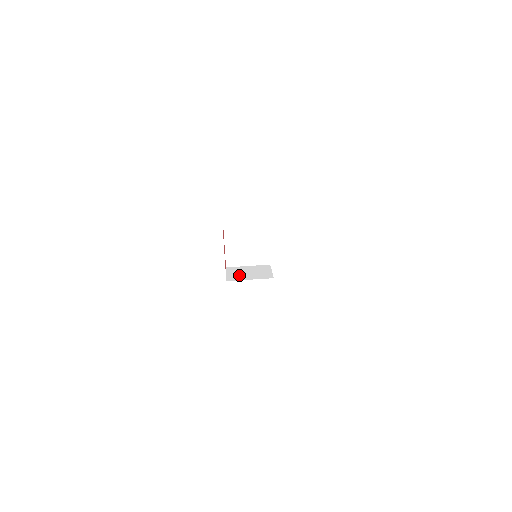
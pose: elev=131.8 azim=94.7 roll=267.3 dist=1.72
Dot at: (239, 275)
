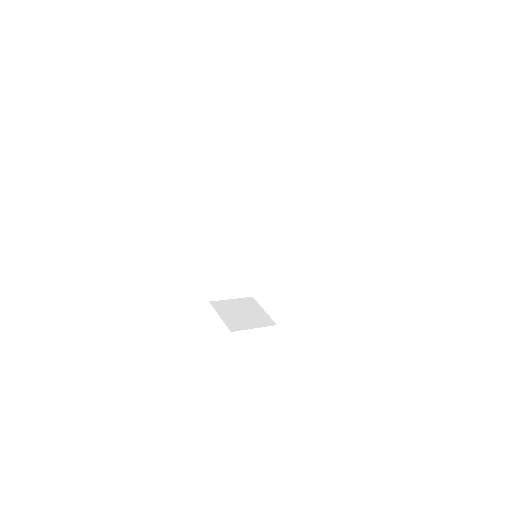
Dot at: occluded
